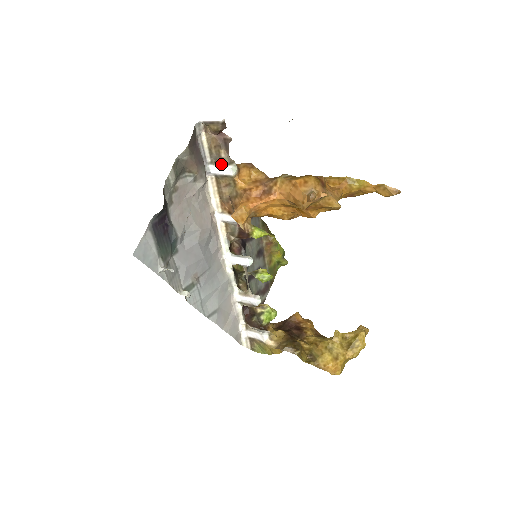
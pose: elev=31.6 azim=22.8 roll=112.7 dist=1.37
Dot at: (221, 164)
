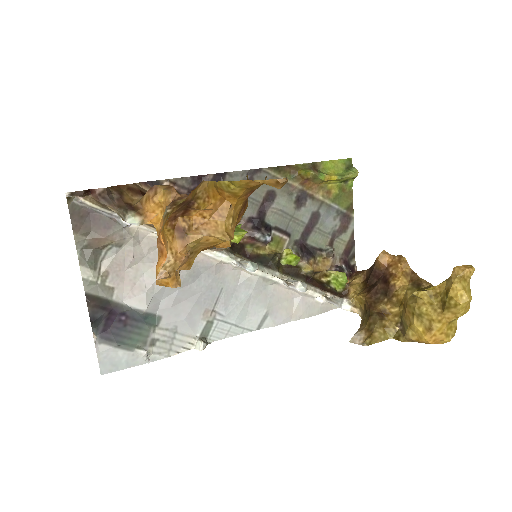
Dot at: (122, 218)
